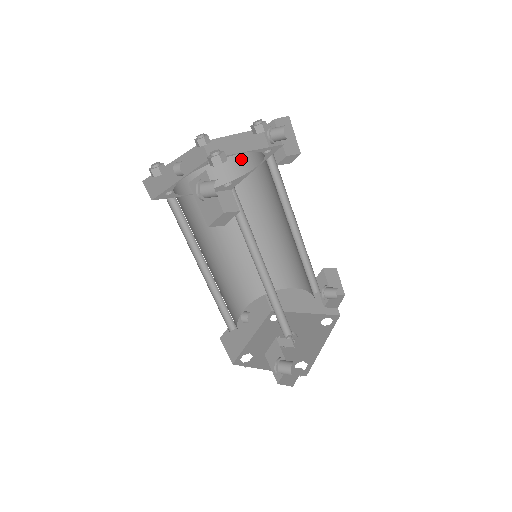
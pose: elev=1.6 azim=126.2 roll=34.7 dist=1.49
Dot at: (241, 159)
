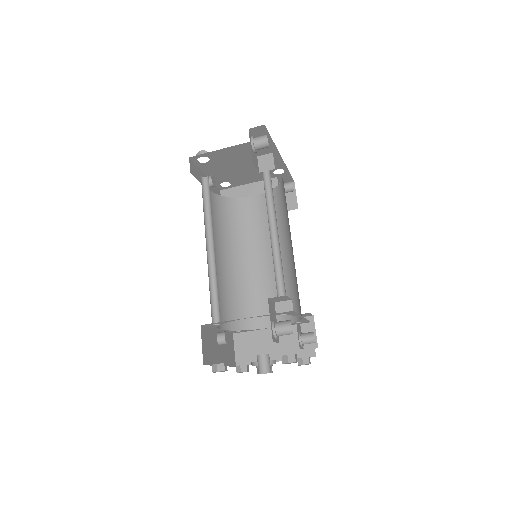
Dot at: (252, 200)
